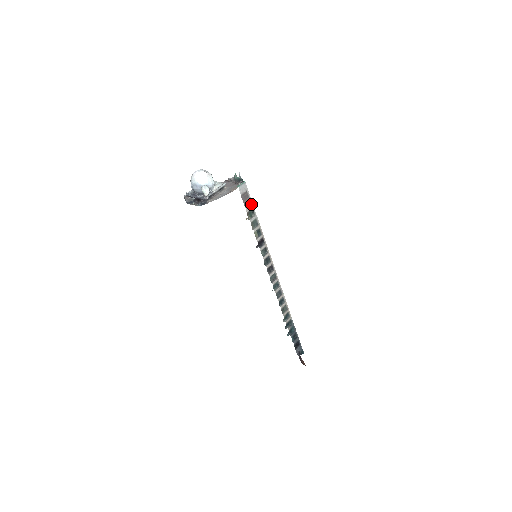
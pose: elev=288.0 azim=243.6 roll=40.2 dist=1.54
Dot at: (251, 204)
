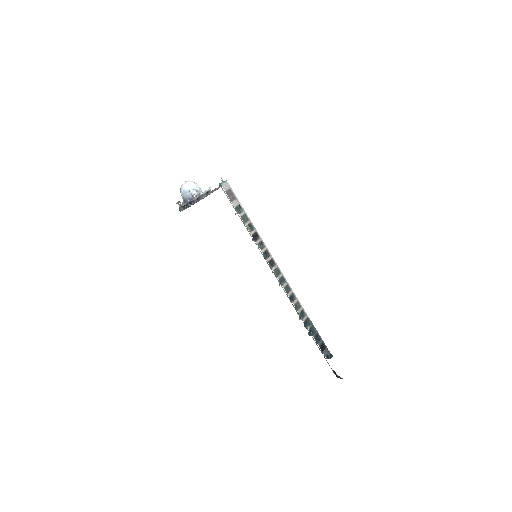
Dot at: (237, 201)
